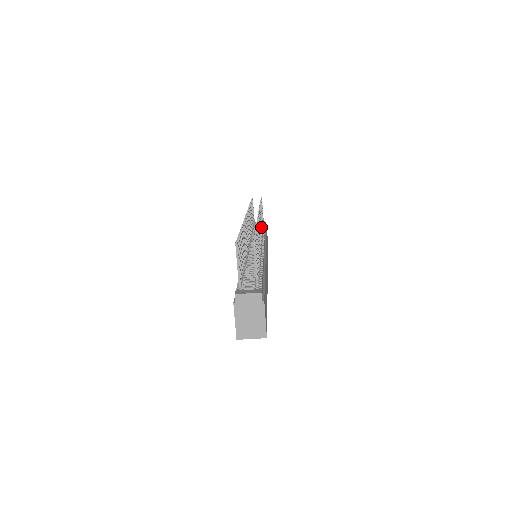
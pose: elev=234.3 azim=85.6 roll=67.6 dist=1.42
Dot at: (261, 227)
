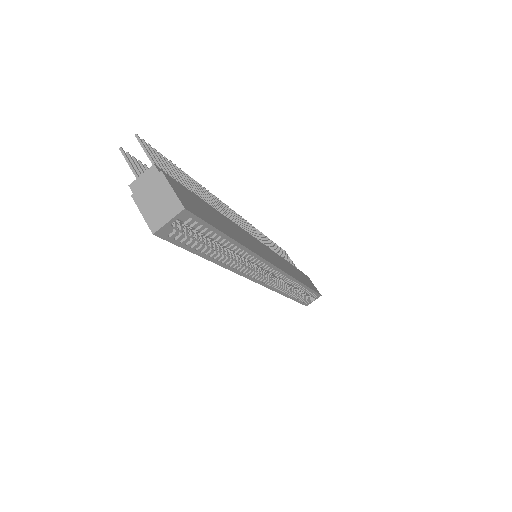
Dot at: (259, 238)
